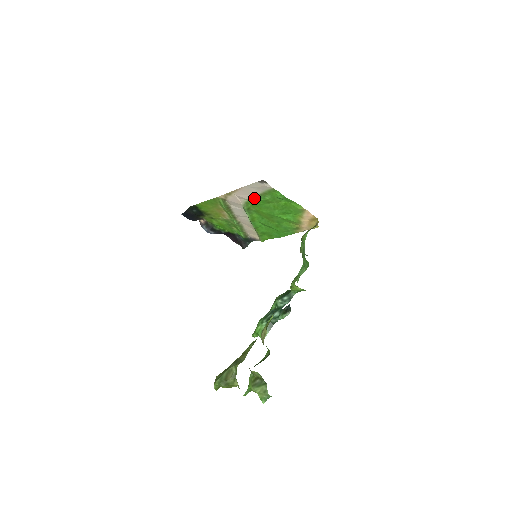
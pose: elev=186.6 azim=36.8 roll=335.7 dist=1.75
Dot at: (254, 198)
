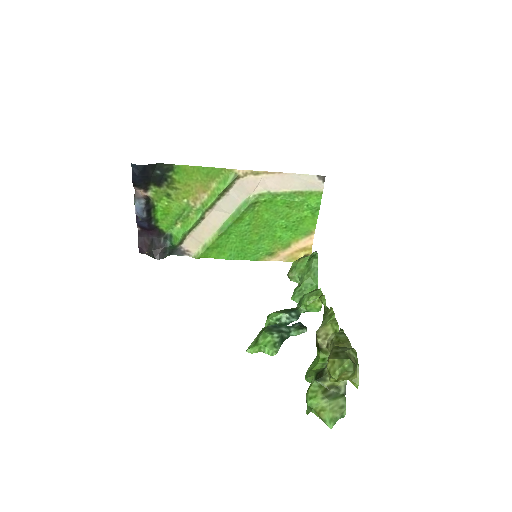
Dot at: (280, 193)
